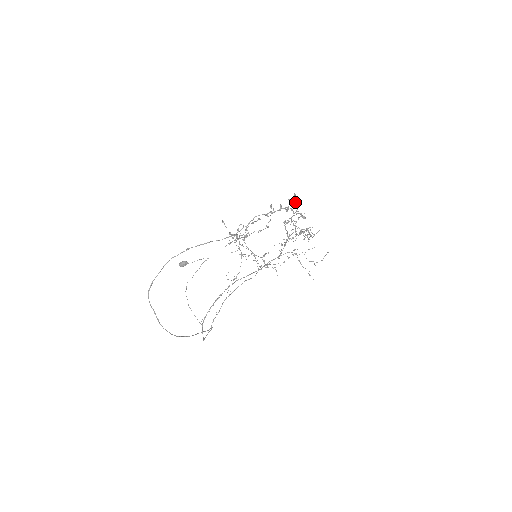
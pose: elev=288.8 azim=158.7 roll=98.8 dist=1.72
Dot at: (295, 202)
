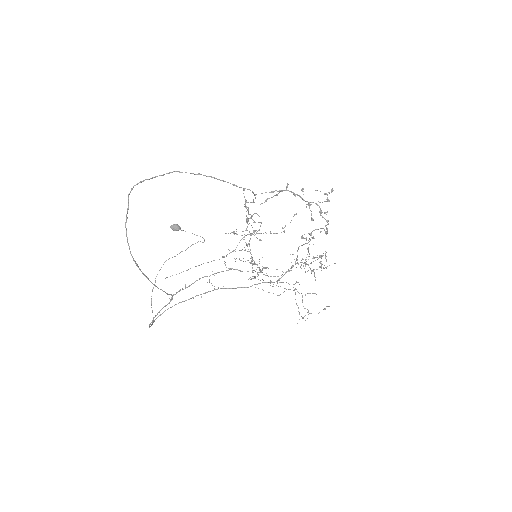
Dot at: (329, 200)
